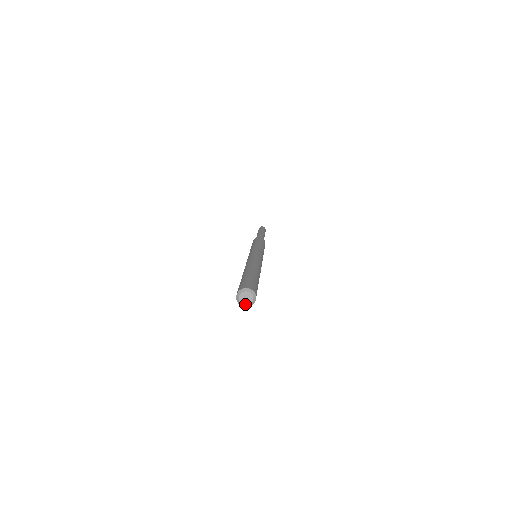
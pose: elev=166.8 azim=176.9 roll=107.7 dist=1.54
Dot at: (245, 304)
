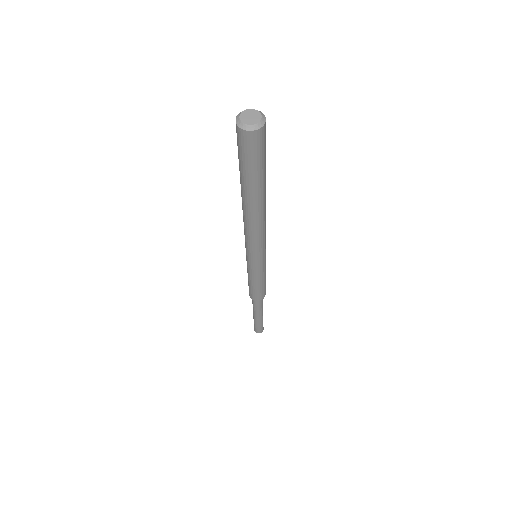
Dot at: (257, 121)
